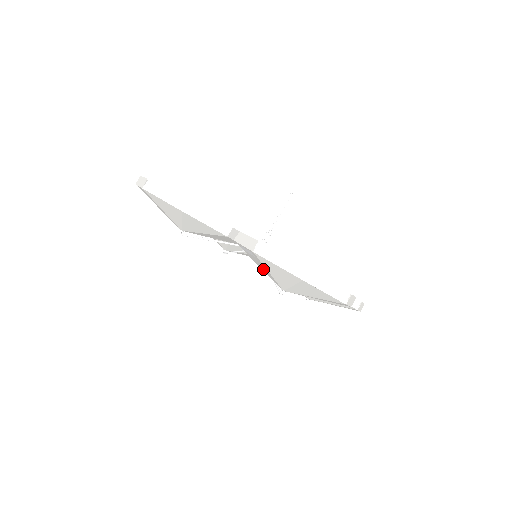
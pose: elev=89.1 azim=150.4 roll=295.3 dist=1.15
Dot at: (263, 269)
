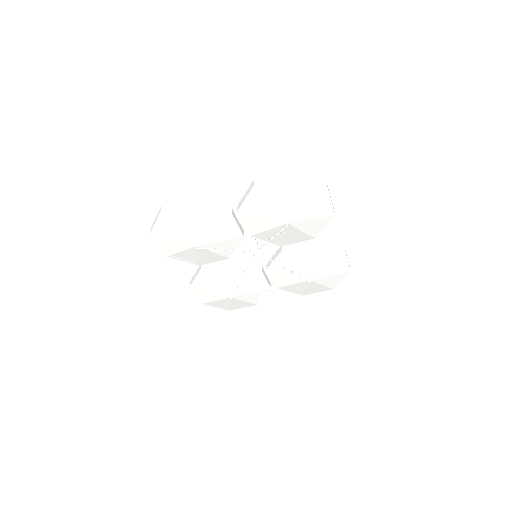
Dot at: (266, 213)
